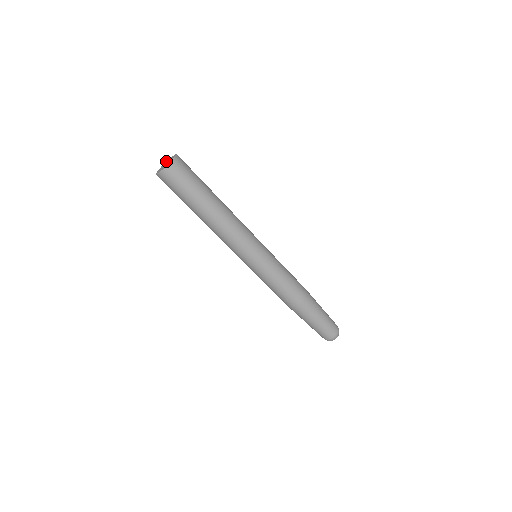
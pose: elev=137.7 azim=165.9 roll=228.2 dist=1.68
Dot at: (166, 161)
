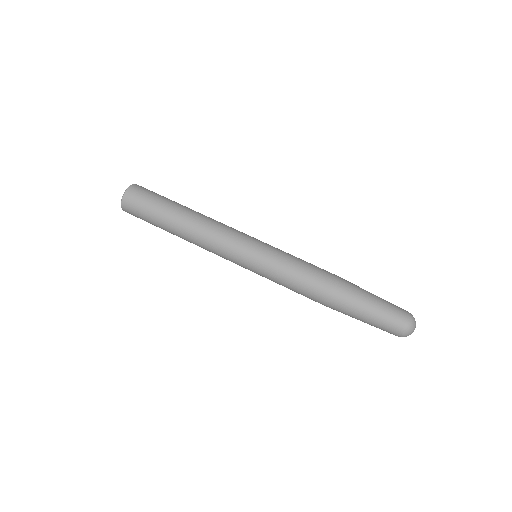
Dot at: occluded
